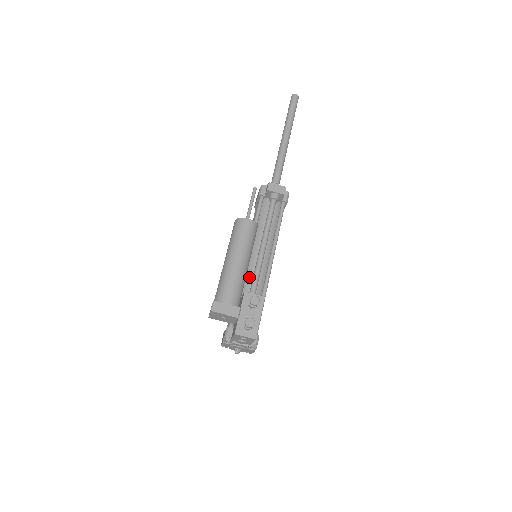
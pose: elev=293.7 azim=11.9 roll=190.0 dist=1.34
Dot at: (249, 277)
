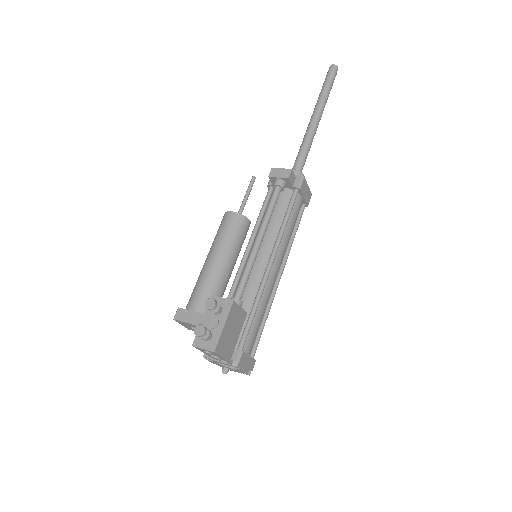
Dot at: occluded
